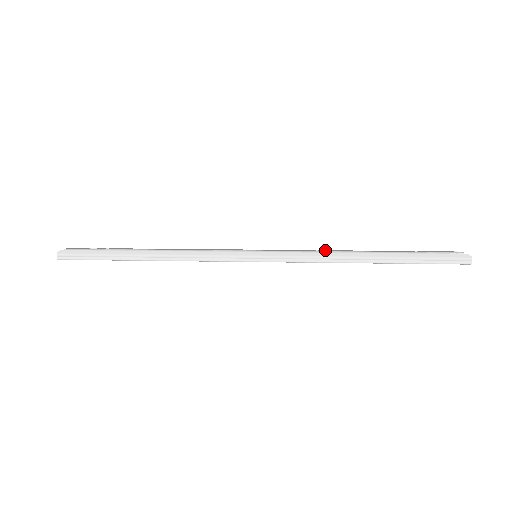
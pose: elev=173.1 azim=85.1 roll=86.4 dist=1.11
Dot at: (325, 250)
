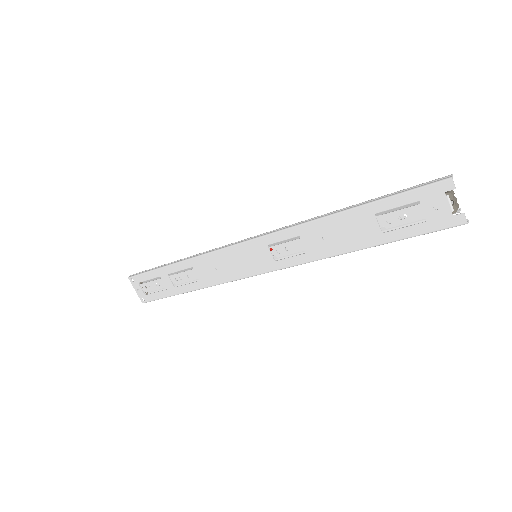
Dot at: occluded
